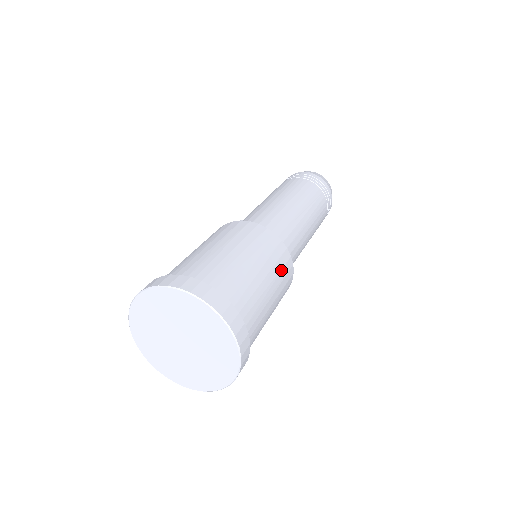
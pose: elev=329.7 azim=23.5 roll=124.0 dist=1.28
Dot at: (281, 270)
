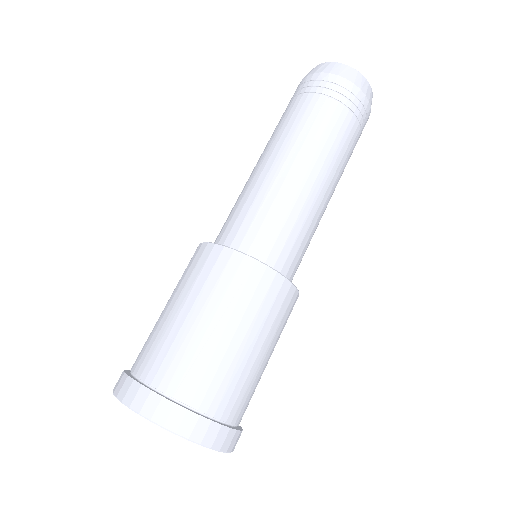
Dot at: occluded
